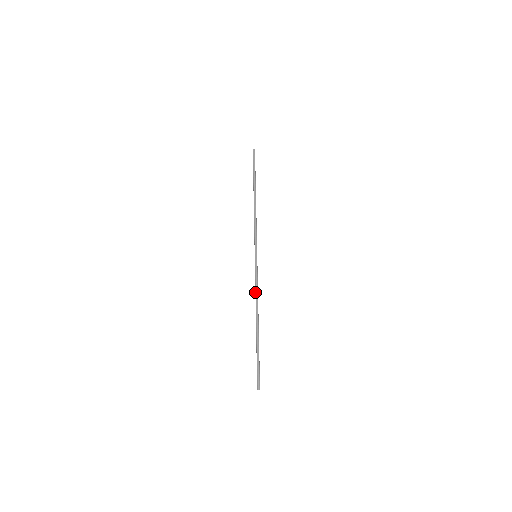
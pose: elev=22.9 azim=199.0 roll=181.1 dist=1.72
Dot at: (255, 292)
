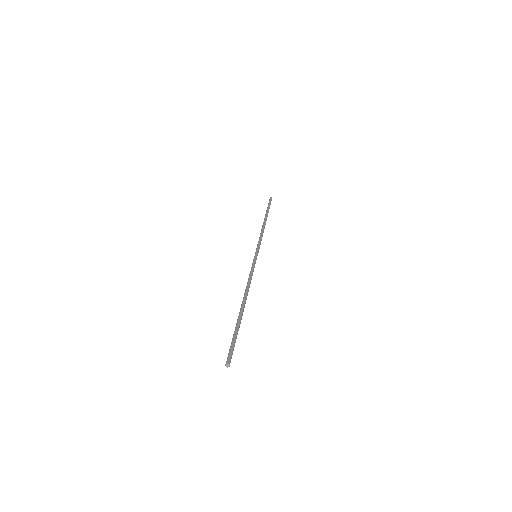
Dot at: (247, 282)
